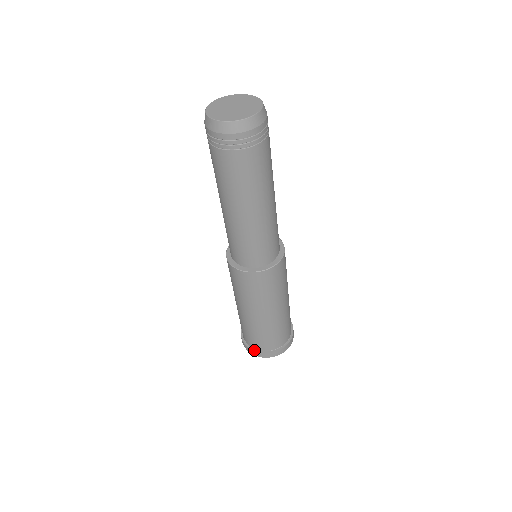
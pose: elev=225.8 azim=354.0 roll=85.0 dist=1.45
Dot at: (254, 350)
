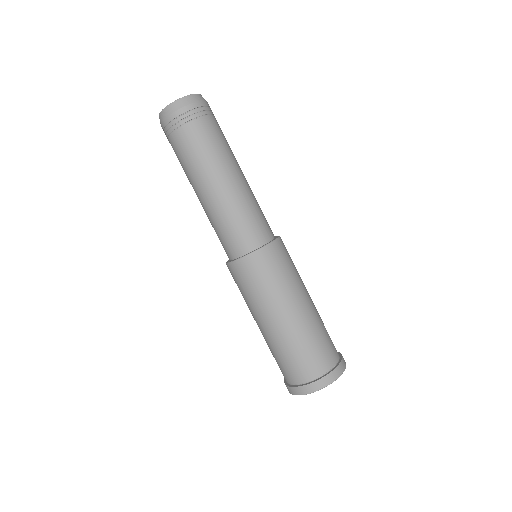
Dot at: (307, 383)
